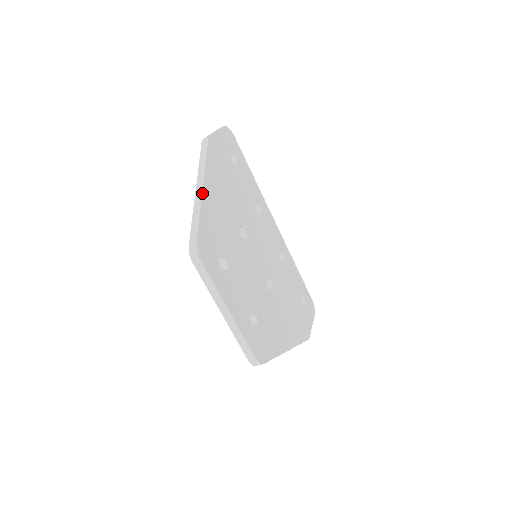
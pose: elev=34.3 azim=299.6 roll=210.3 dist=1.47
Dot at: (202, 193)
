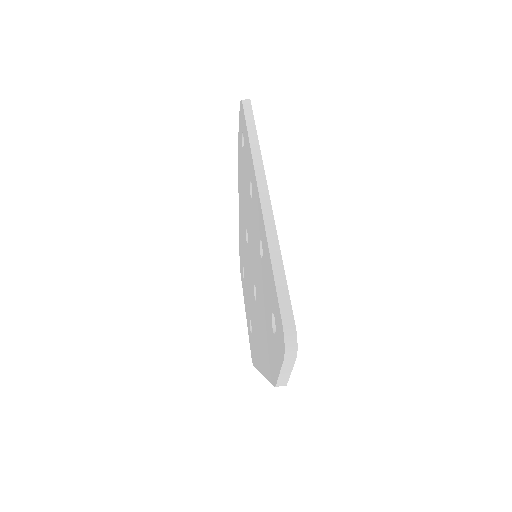
Dot at: occluded
